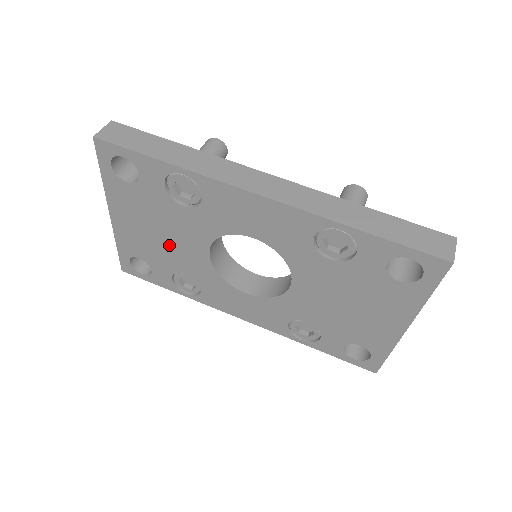
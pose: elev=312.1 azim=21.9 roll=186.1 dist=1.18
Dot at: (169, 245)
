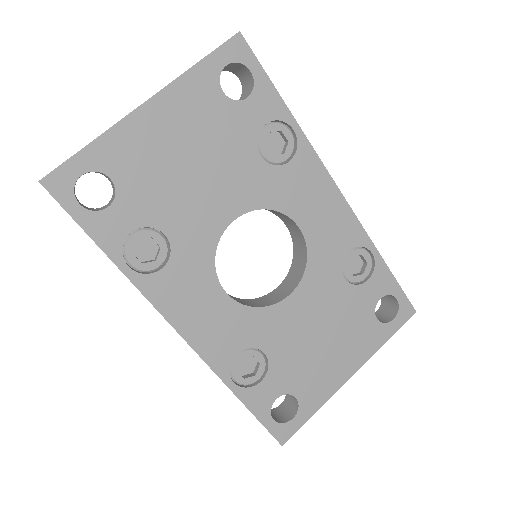
Dot at: (188, 186)
